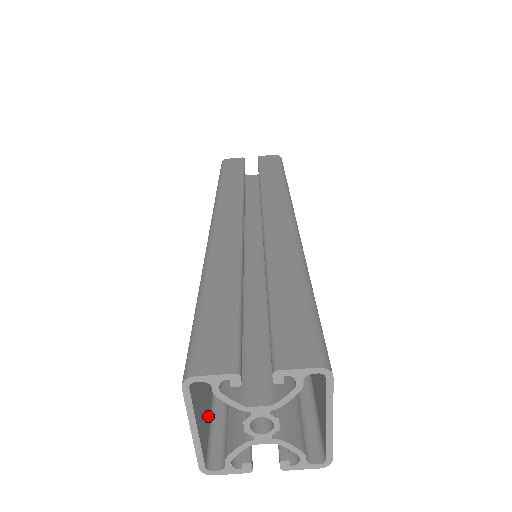
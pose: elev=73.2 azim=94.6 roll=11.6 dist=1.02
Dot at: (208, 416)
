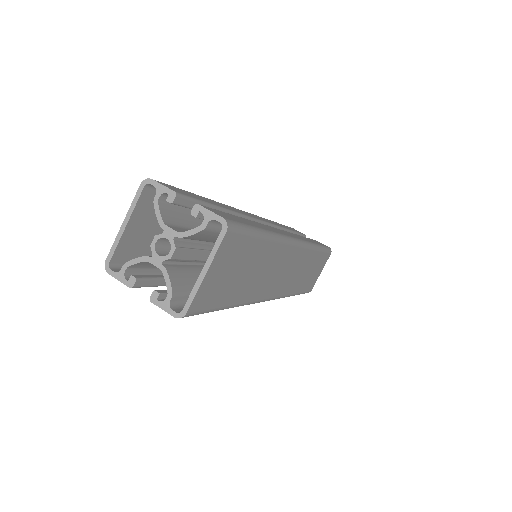
Dot at: occluded
